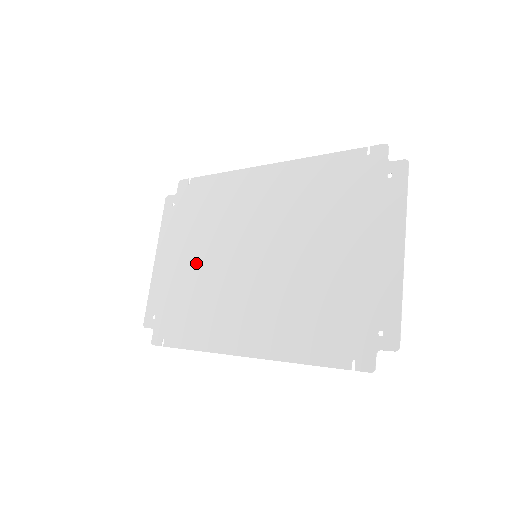
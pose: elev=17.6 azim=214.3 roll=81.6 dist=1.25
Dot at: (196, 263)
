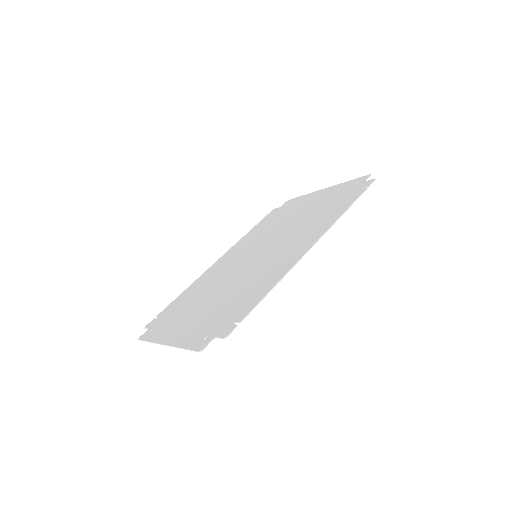
Dot at: (212, 300)
